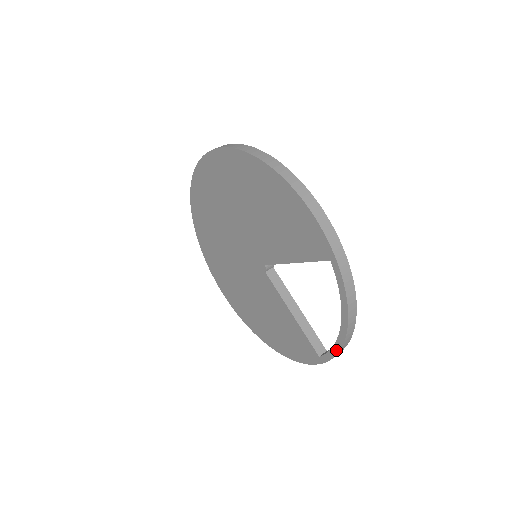
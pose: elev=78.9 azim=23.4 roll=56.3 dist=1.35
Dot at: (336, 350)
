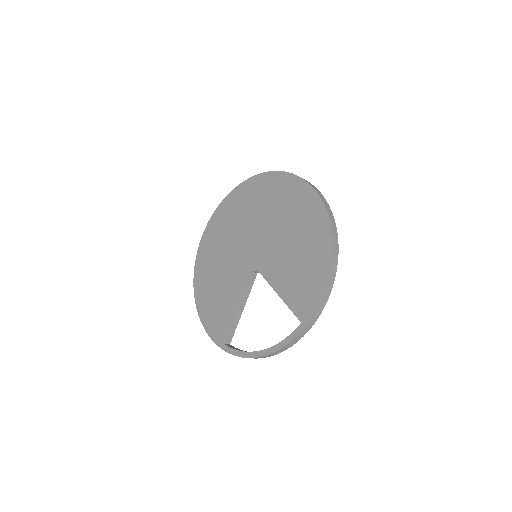
Dot at: (241, 355)
